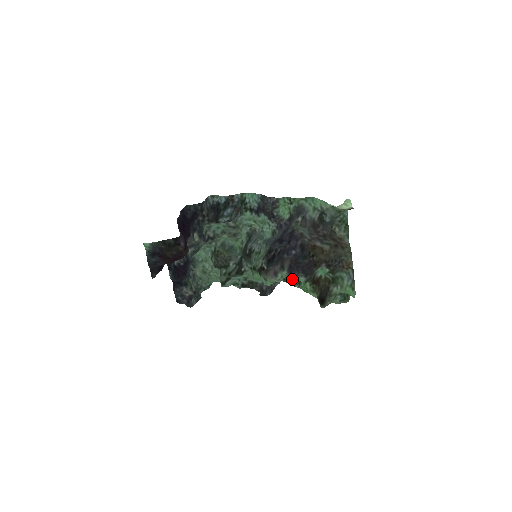
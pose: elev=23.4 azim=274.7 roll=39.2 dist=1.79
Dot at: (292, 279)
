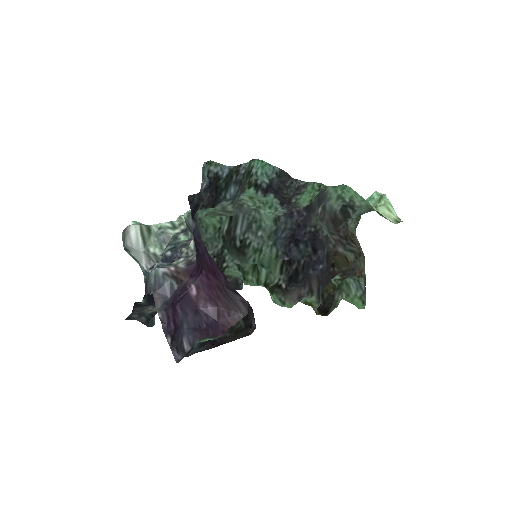
Dot at: (319, 305)
